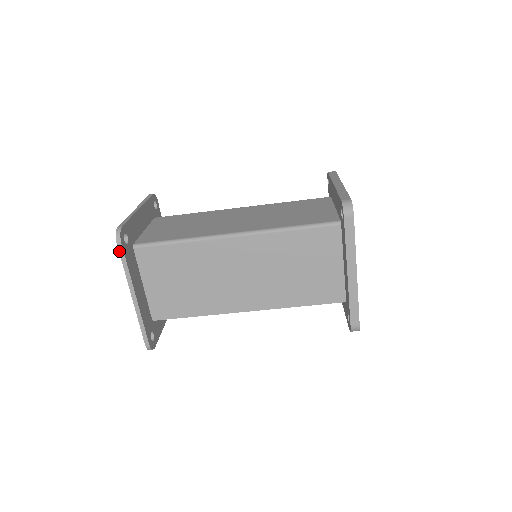
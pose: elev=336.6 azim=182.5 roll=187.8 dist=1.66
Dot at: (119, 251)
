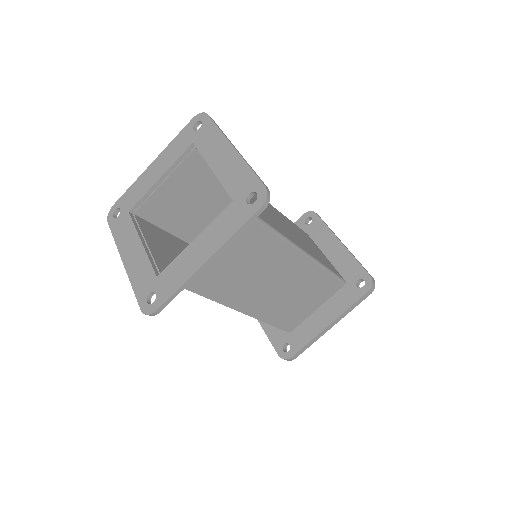
Dot at: (253, 215)
